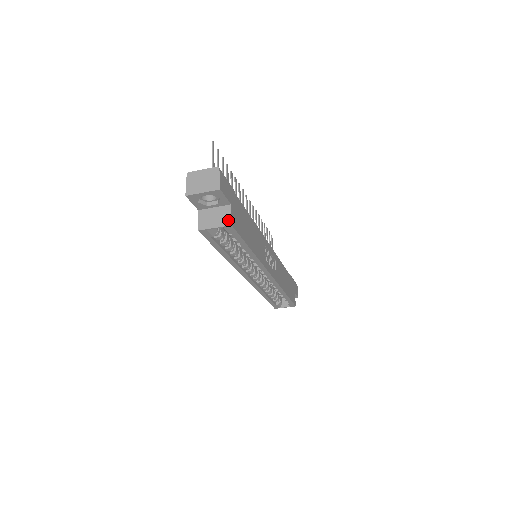
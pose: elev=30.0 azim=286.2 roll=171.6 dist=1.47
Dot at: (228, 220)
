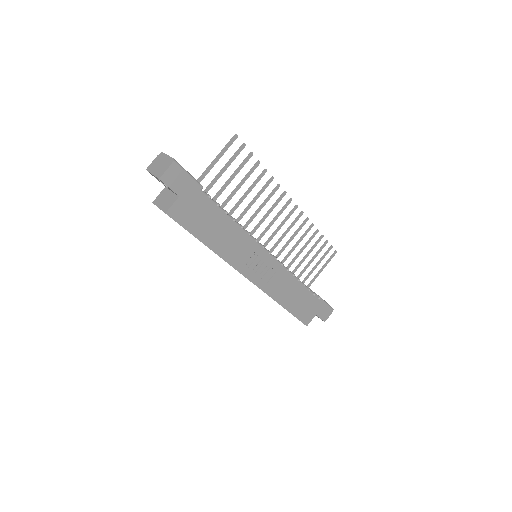
Dot at: (167, 208)
